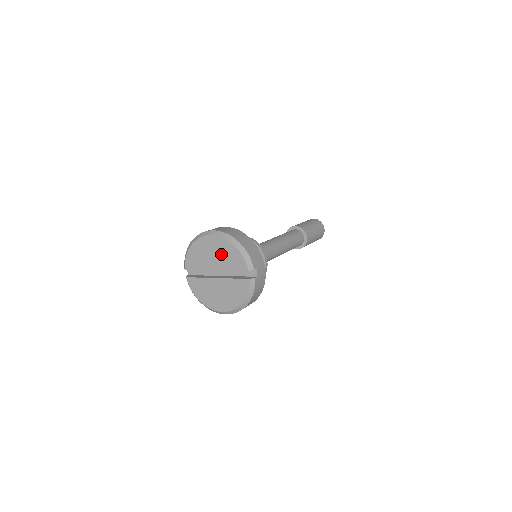
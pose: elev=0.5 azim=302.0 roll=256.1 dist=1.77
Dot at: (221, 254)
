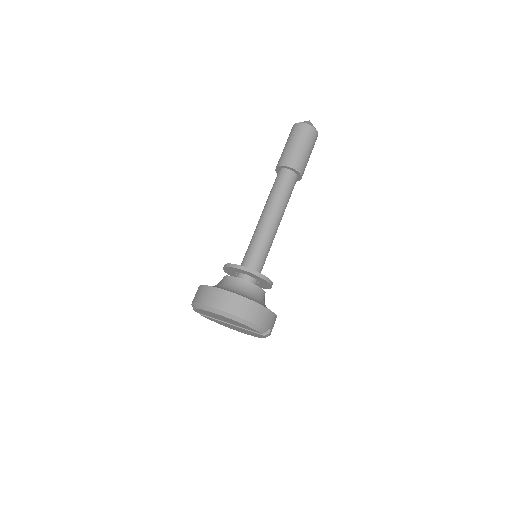
Dot at: (230, 321)
